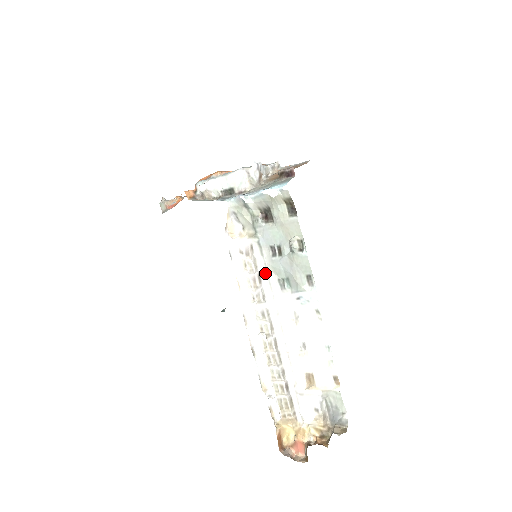
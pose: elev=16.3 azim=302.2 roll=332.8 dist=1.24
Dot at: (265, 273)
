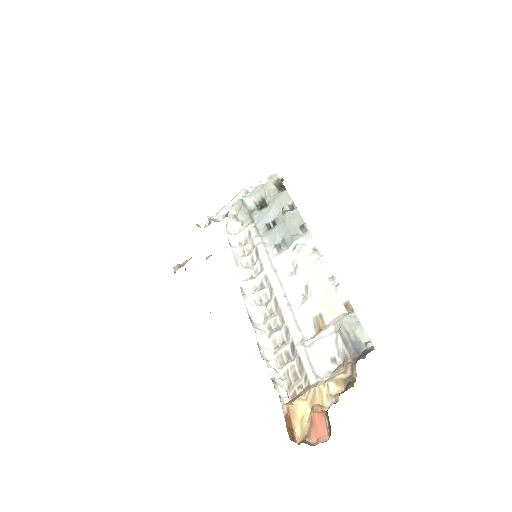
Dot at: (261, 244)
